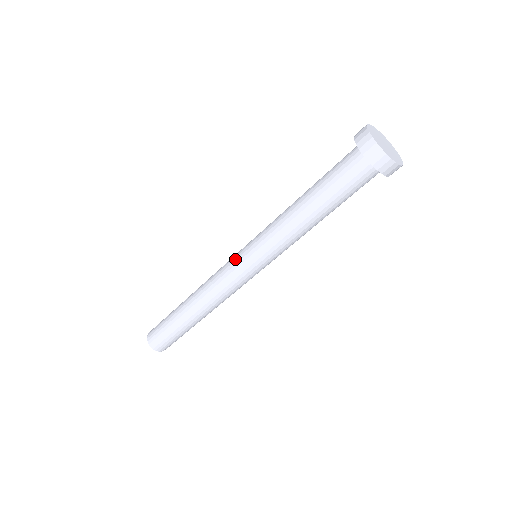
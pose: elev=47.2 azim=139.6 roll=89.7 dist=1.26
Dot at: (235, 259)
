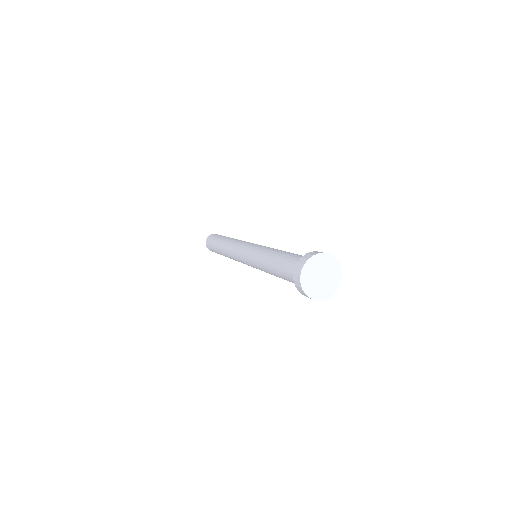
Dot at: (243, 247)
